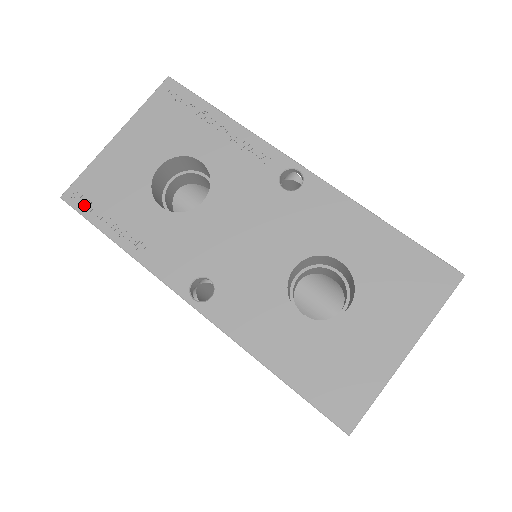
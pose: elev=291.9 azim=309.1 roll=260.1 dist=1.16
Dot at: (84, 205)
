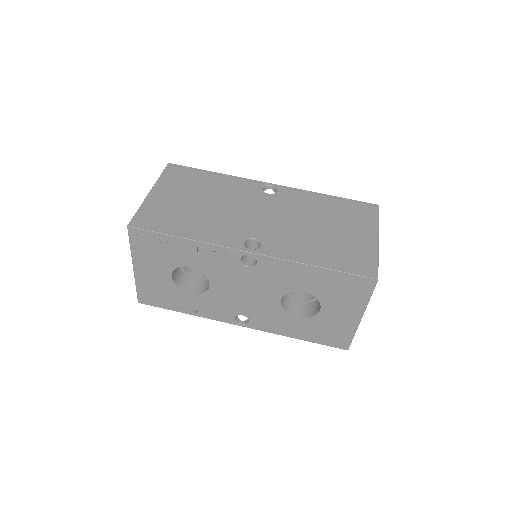
Dot at: (153, 303)
